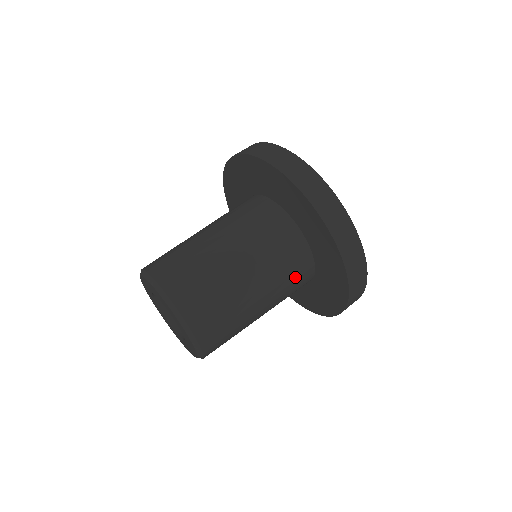
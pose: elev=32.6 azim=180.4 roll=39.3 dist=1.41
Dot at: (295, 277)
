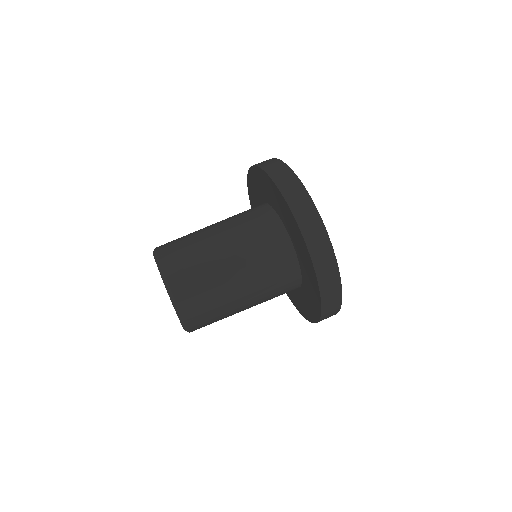
Dot at: (265, 238)
